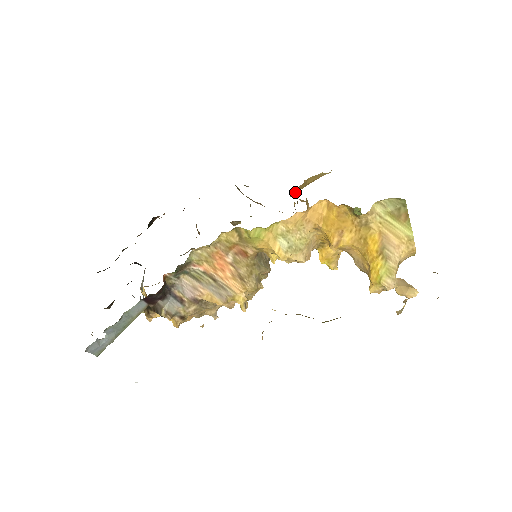
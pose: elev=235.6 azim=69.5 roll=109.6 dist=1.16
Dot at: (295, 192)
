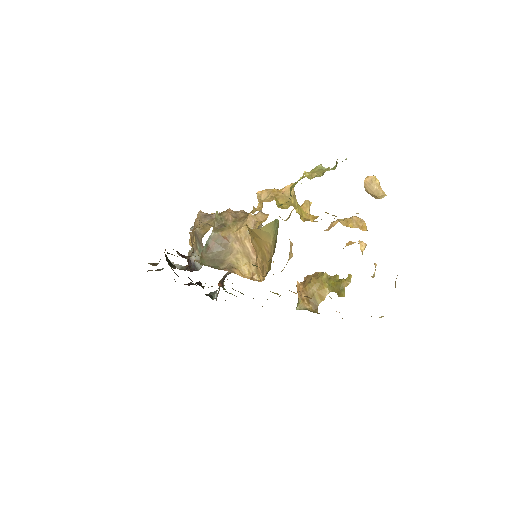
Dot at: (261, 274)
